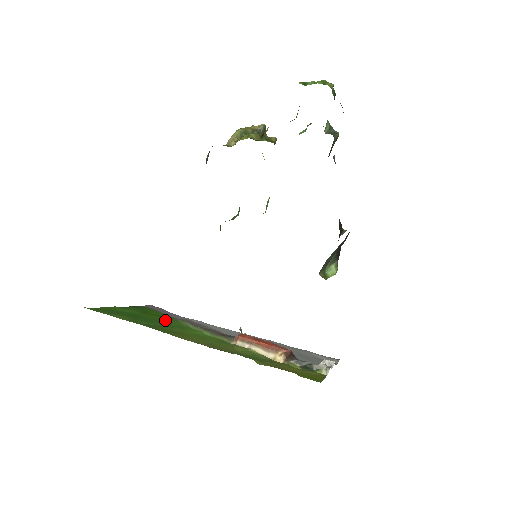
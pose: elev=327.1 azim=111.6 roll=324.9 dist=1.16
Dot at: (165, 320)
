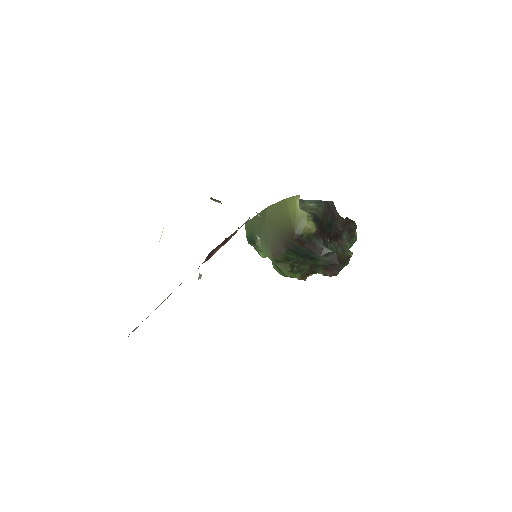
Dot at: occluded
